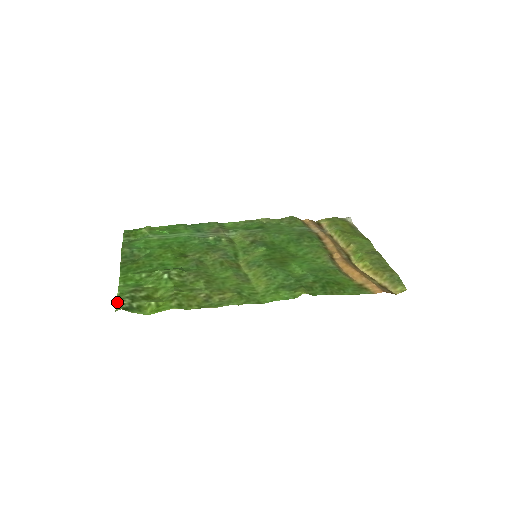
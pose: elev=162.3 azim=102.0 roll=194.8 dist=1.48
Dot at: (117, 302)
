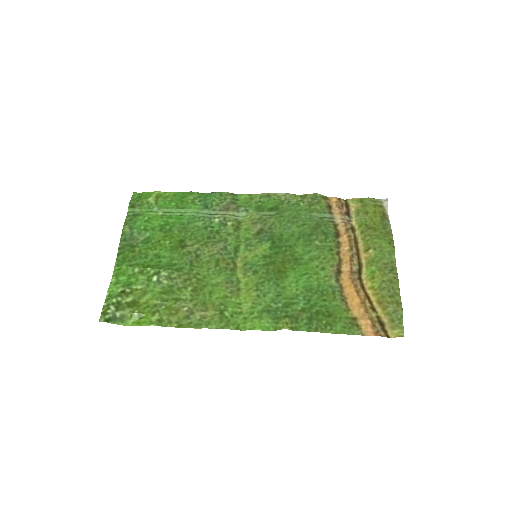
Dot at: (103, 308)
